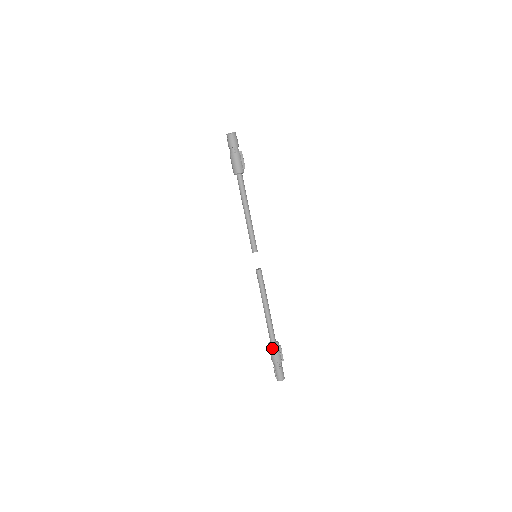
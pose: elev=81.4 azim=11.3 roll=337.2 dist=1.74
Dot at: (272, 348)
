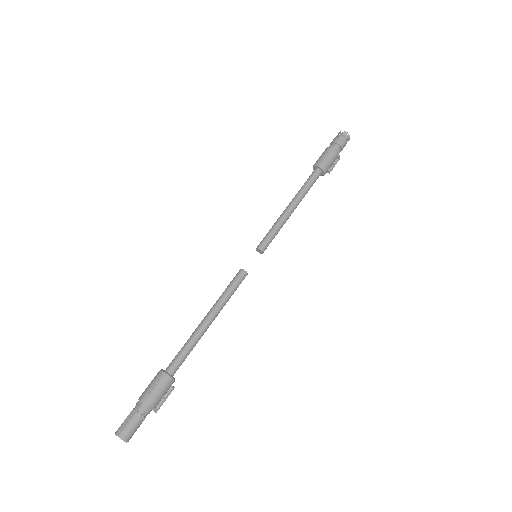
Dot at: (164, 380)
